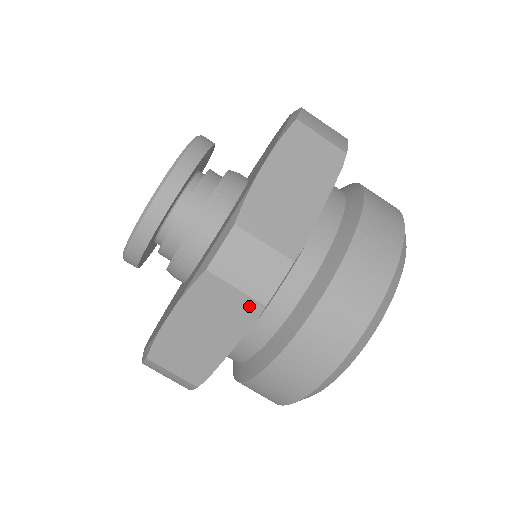
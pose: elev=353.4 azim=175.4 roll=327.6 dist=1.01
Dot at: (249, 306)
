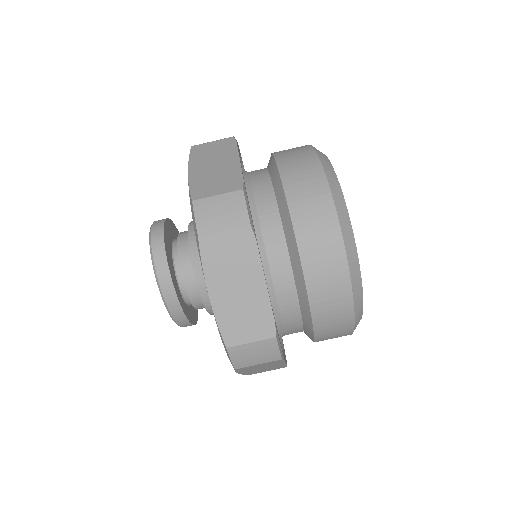
Dot at: (273, 362)
